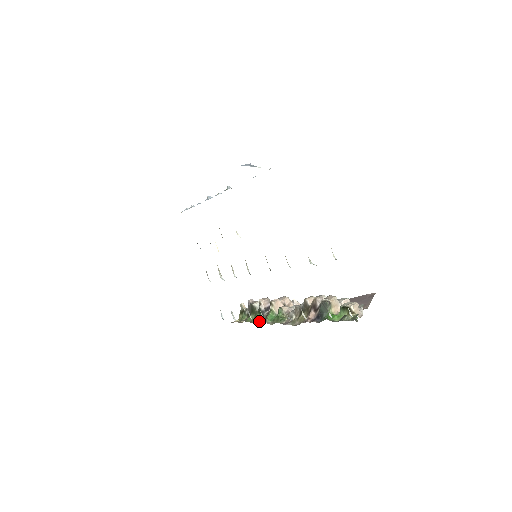
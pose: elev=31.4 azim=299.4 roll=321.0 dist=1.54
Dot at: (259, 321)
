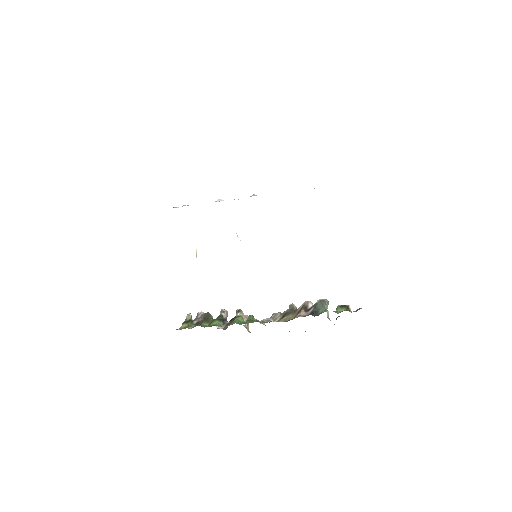
Dot at: (219, 326)
